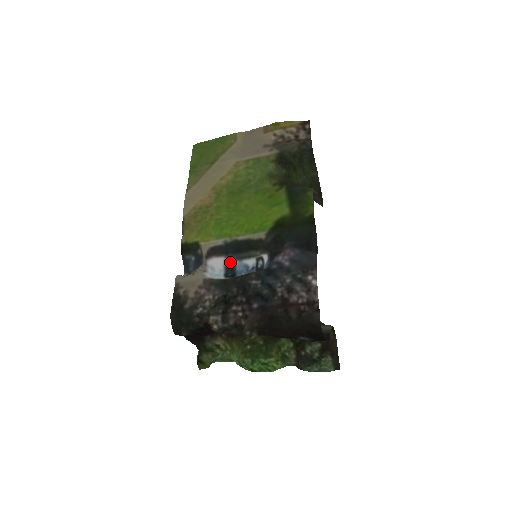
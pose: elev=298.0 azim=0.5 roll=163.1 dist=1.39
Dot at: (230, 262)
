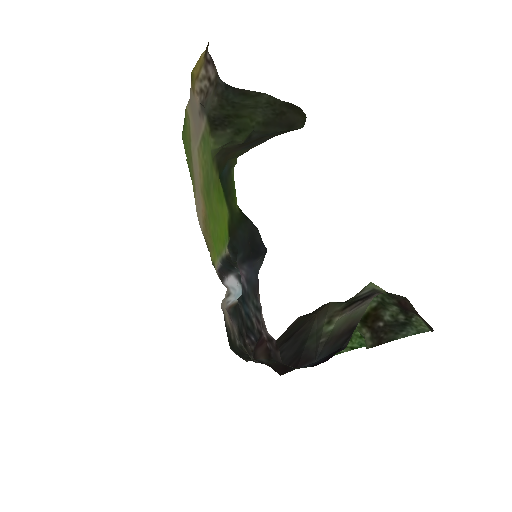
Dot at: (240, 276)
